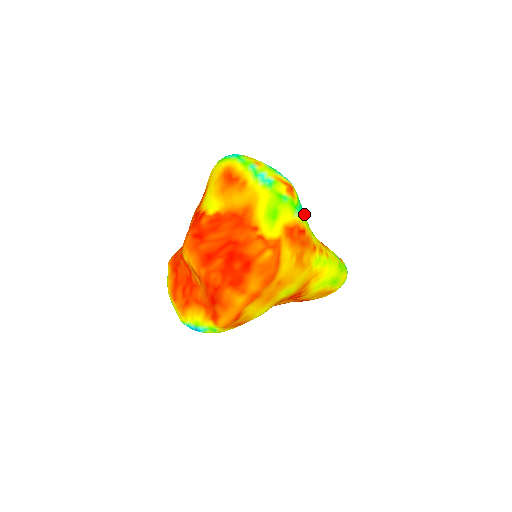
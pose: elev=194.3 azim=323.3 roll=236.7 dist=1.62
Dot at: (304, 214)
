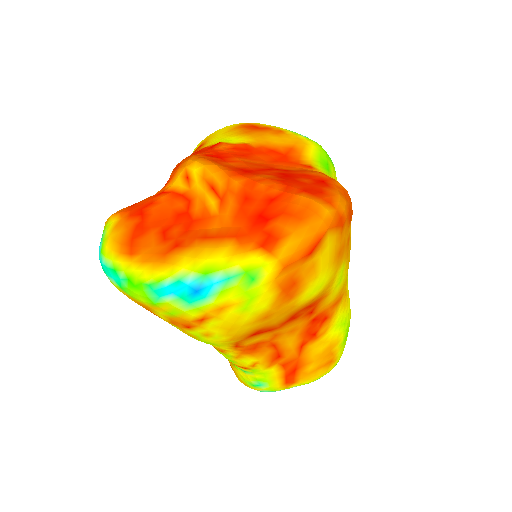
Dot at: occluded
